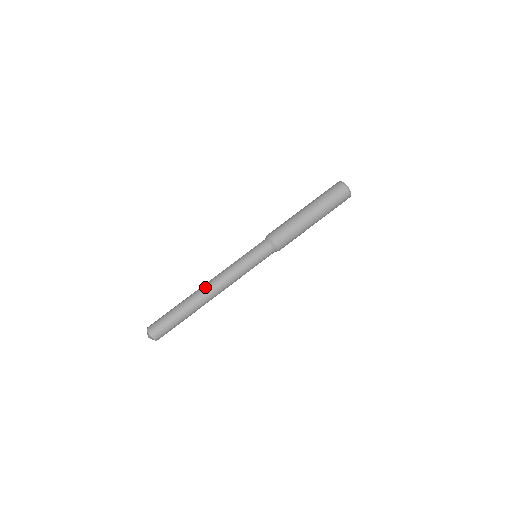
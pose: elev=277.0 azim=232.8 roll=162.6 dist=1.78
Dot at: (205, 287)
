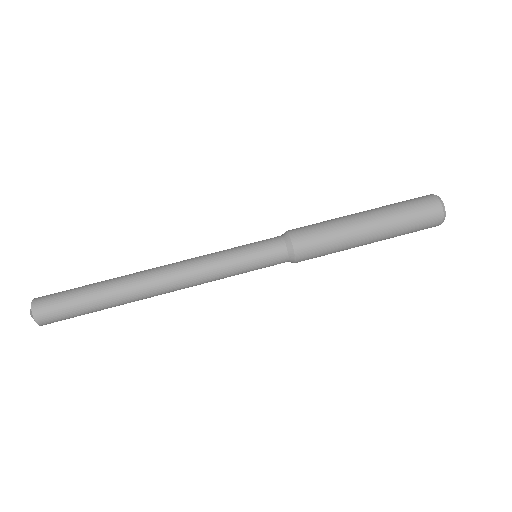
Dot at: (156, 282)
